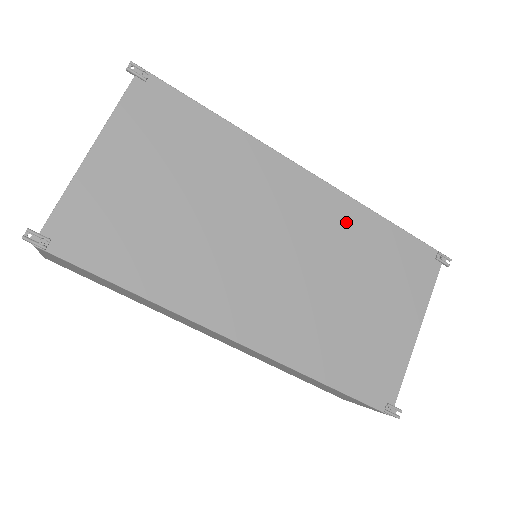
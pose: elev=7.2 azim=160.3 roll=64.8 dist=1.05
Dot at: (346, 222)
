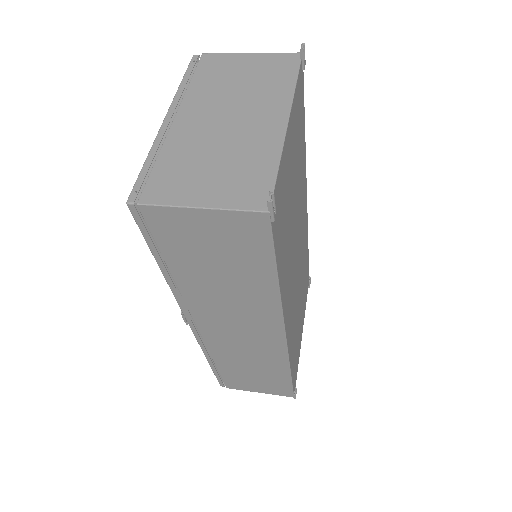
Dot at: occluded
